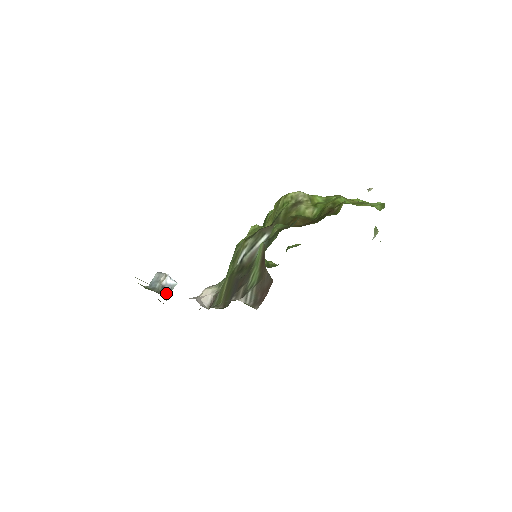
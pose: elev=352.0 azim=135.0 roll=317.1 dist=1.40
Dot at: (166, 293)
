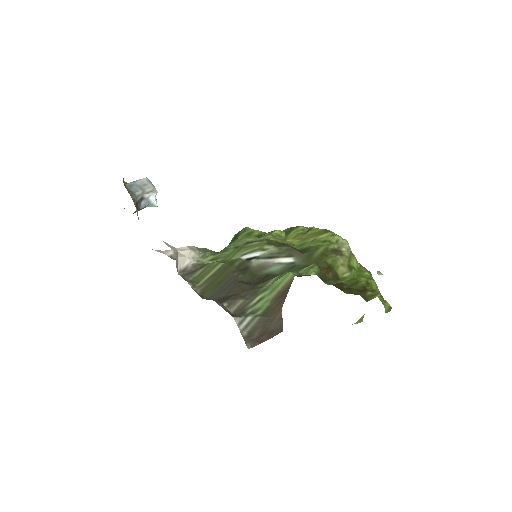
Dot at: (139, 206)
